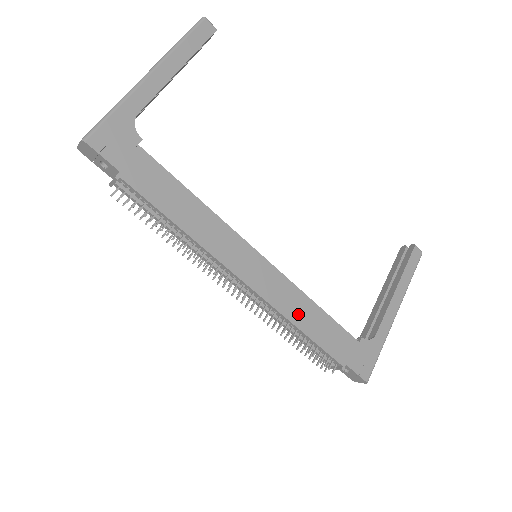
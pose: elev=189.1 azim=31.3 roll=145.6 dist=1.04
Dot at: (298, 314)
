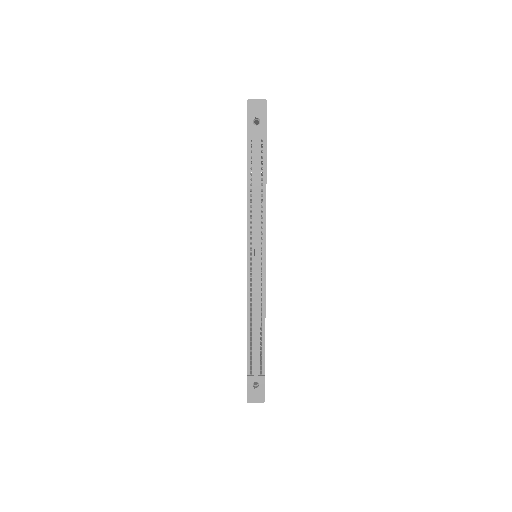
Dot at: occluded
